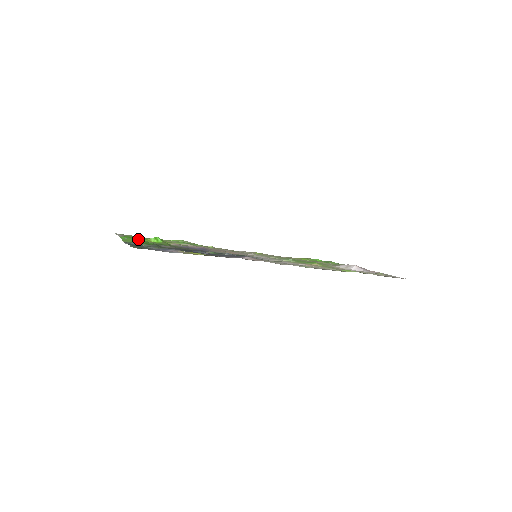
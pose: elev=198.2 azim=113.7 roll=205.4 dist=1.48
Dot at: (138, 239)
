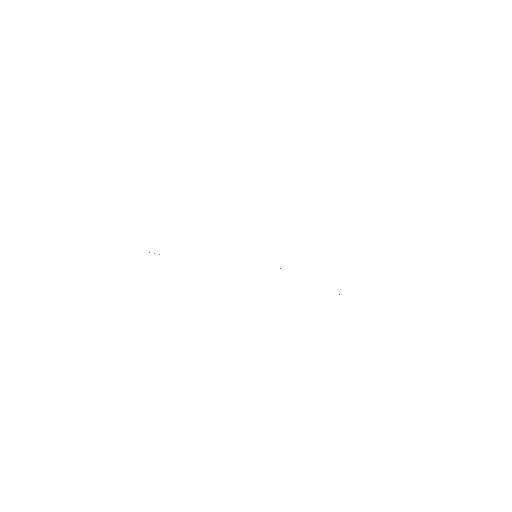
Dot at: occluded
